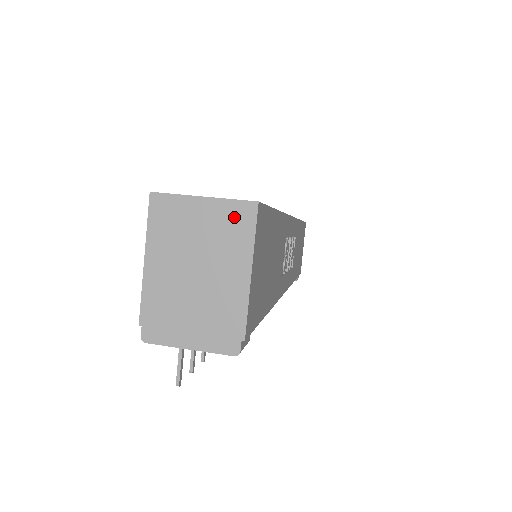
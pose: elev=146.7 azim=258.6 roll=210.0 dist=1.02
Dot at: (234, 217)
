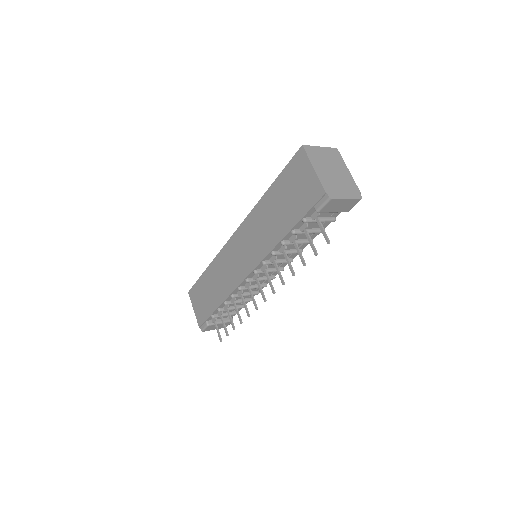
Dot at: (333, 153)
